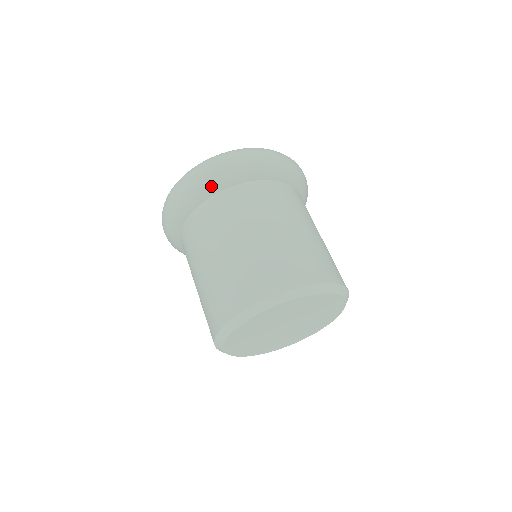
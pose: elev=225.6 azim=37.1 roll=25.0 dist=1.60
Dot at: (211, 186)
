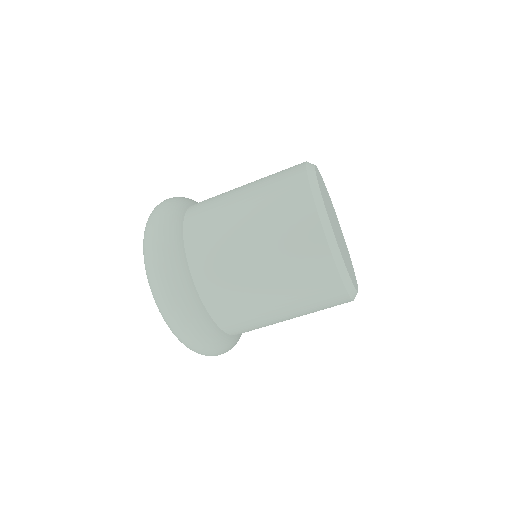
Dot at: (176, 251)
